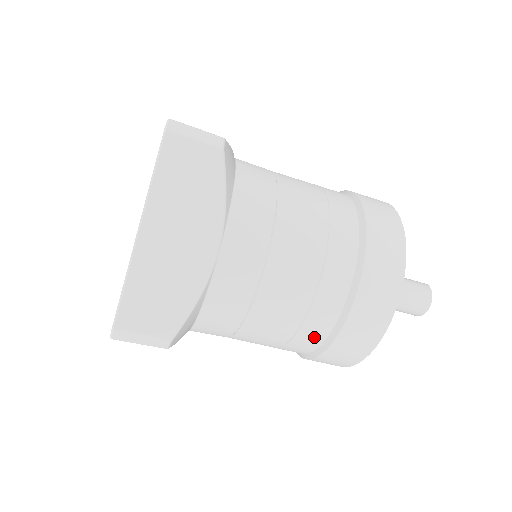
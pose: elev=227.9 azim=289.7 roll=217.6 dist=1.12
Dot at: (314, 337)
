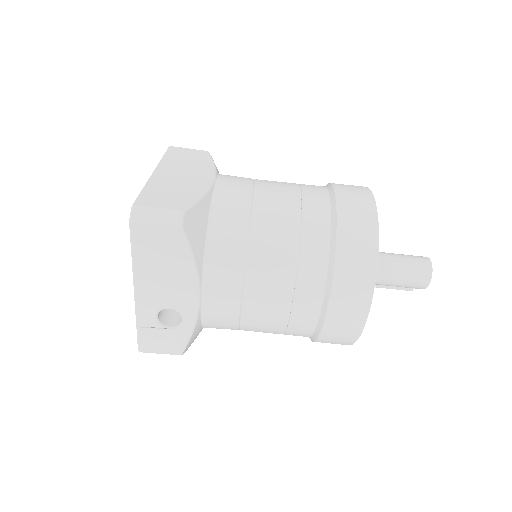
Dot at: (319, 235)
